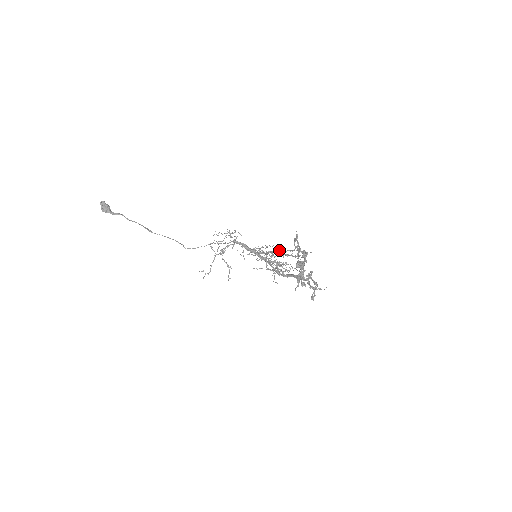
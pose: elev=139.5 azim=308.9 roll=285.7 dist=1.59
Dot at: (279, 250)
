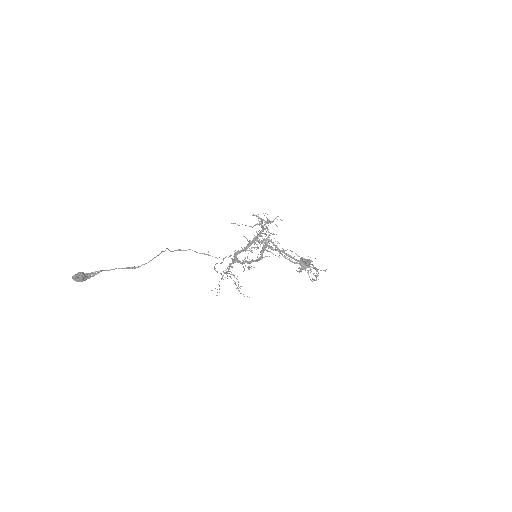
Dot at: (278, 249)
